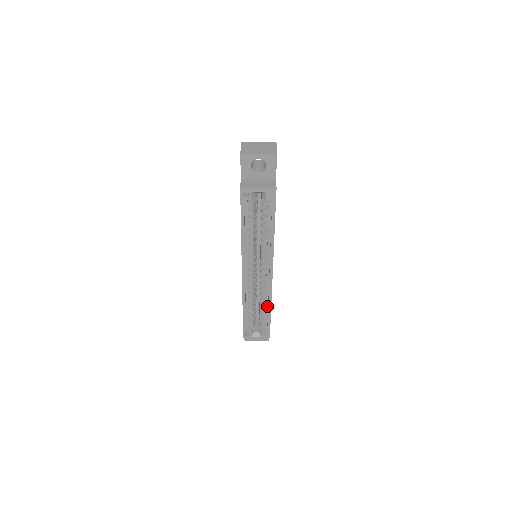
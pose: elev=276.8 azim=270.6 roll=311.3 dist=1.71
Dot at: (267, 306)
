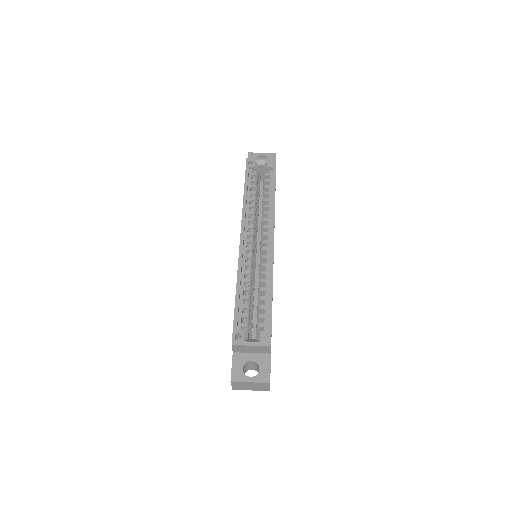
Dot at: (267, 290)
